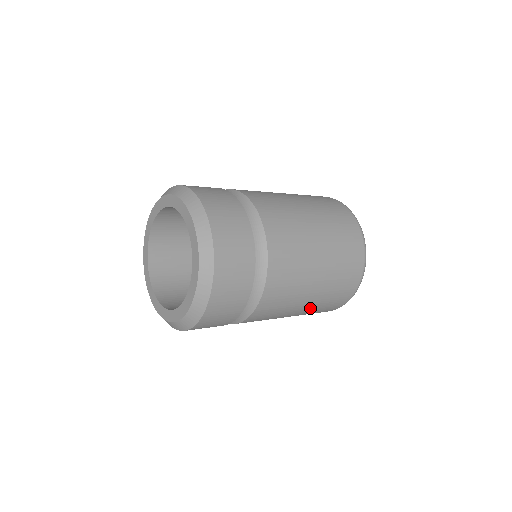
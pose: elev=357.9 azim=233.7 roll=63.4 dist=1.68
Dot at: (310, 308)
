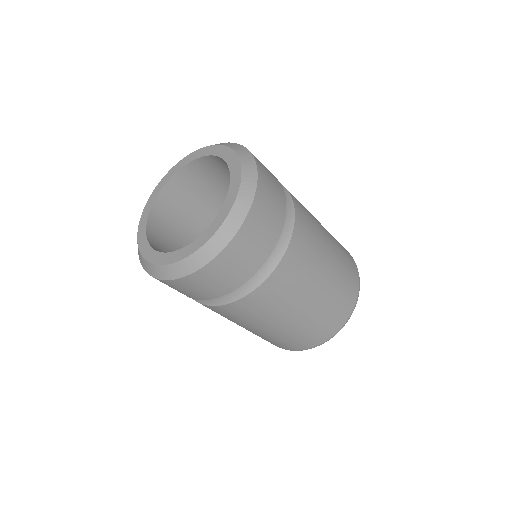
Dot at: (279, 333)
